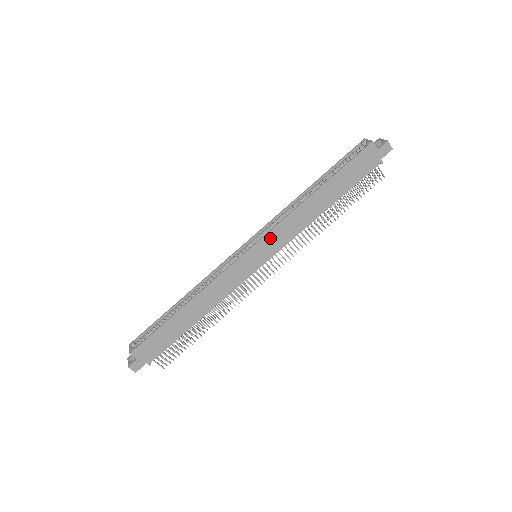
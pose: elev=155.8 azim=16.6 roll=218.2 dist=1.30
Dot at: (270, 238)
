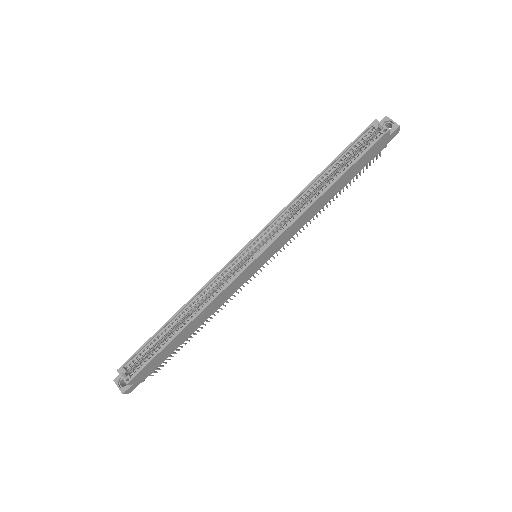
Dot at: (277, 241)
